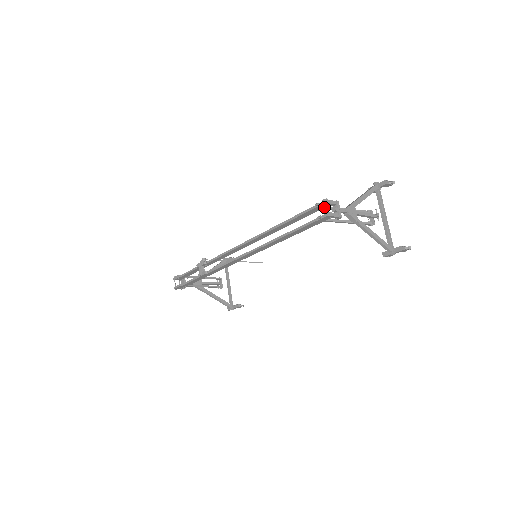
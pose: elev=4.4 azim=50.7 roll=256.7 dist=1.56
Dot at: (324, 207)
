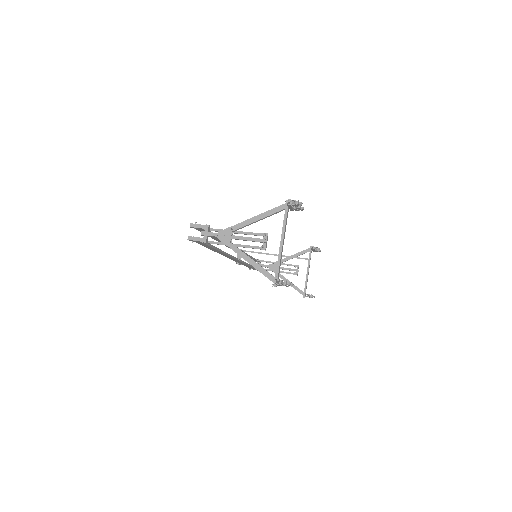
Dot at: (203, 229)
